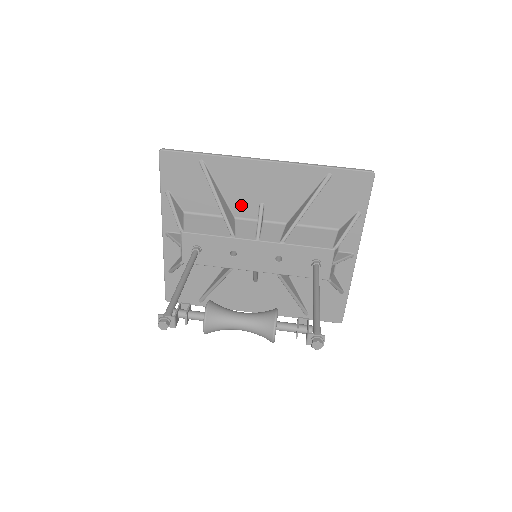
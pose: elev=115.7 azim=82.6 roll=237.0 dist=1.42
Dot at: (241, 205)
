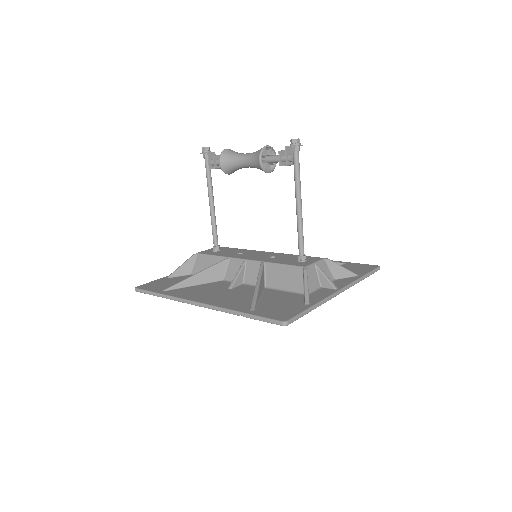
Dot at: occluded
